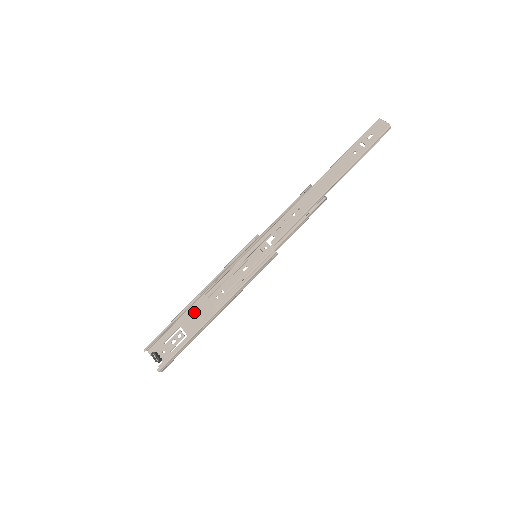
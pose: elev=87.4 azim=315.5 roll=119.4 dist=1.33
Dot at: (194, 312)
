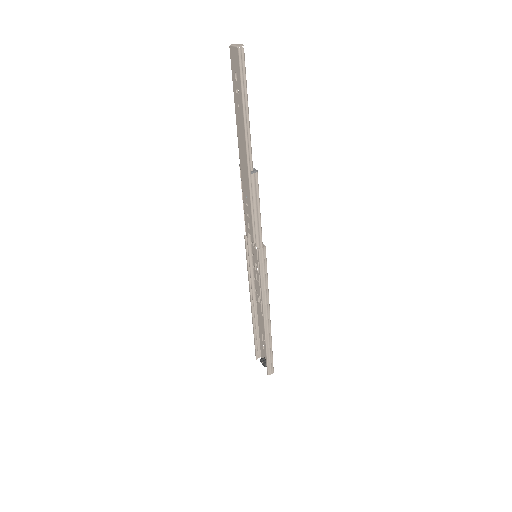
Dot at: (260, 319)
